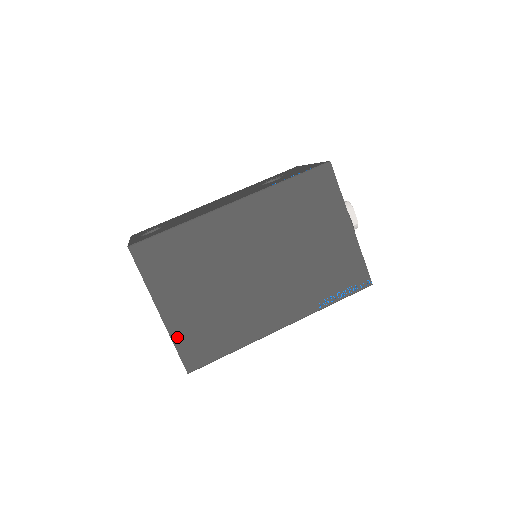
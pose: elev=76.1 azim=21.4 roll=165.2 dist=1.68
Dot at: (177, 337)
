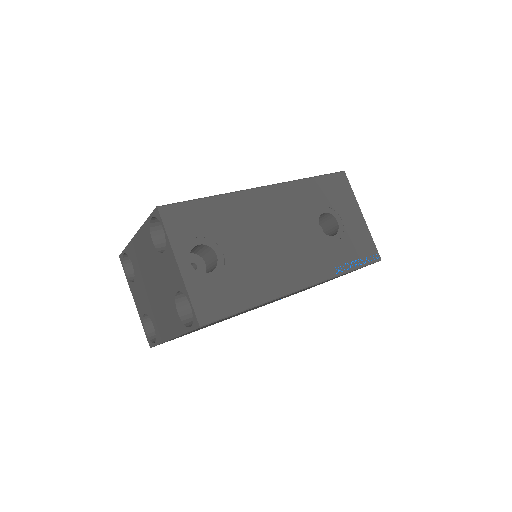
Dot at: occluded
